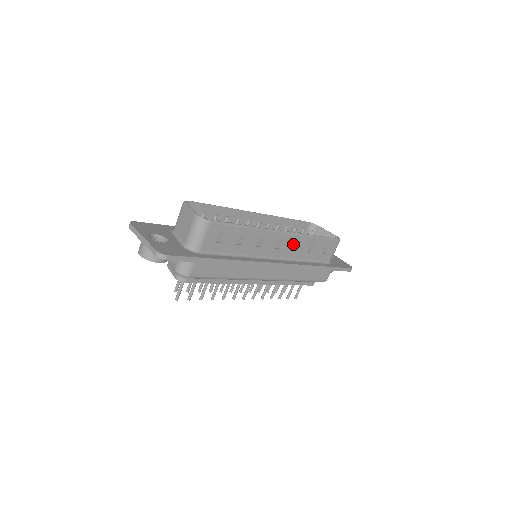
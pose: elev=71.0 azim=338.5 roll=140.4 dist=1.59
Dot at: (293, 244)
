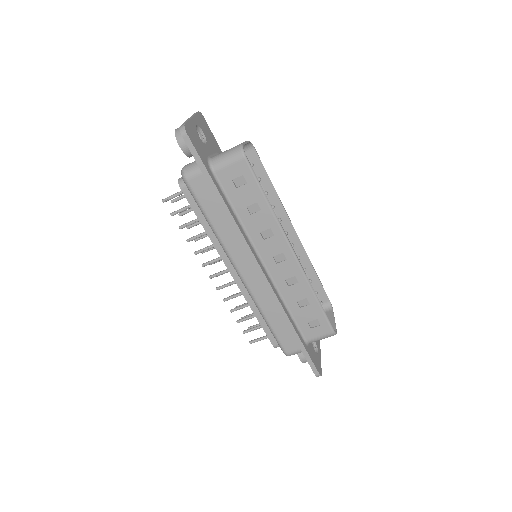
Dot at: (291, 275)
